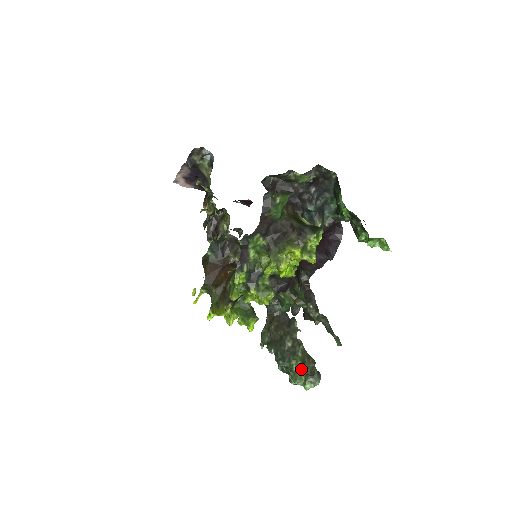
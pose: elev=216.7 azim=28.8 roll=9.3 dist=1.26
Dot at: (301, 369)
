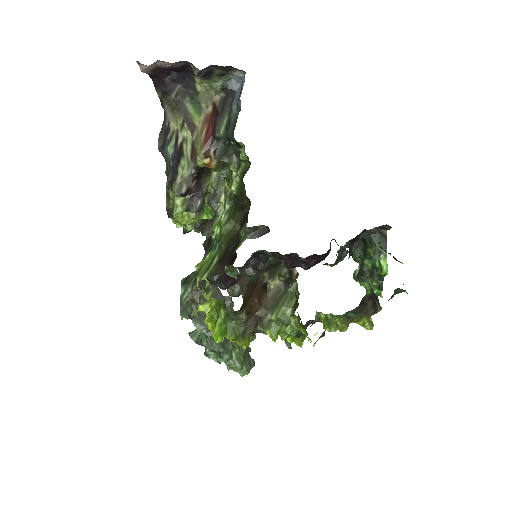
Dot at: (242, 359)
